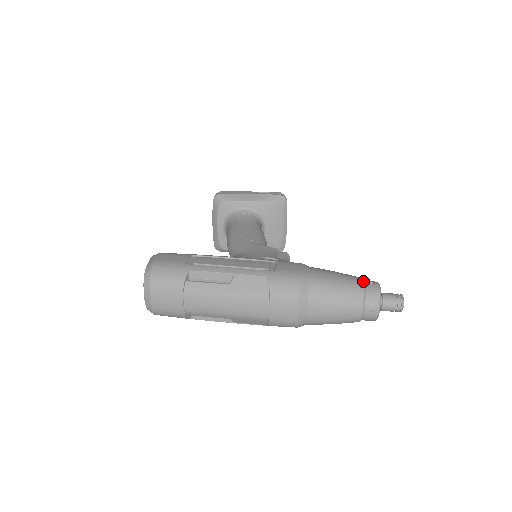
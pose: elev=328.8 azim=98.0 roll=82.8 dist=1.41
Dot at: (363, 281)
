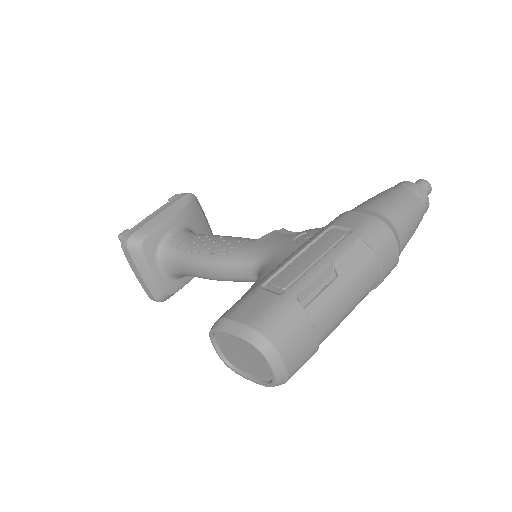
Dot at: (400, 187)
